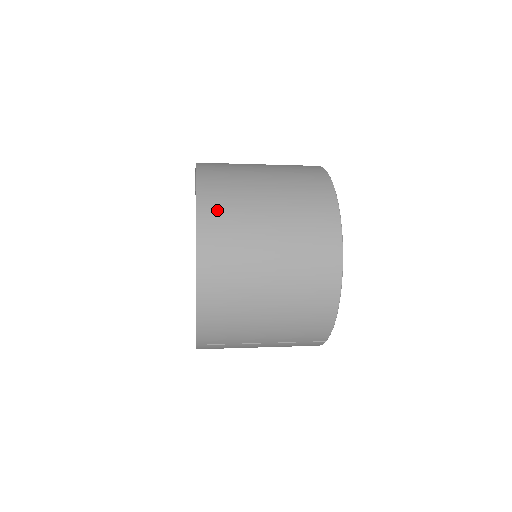
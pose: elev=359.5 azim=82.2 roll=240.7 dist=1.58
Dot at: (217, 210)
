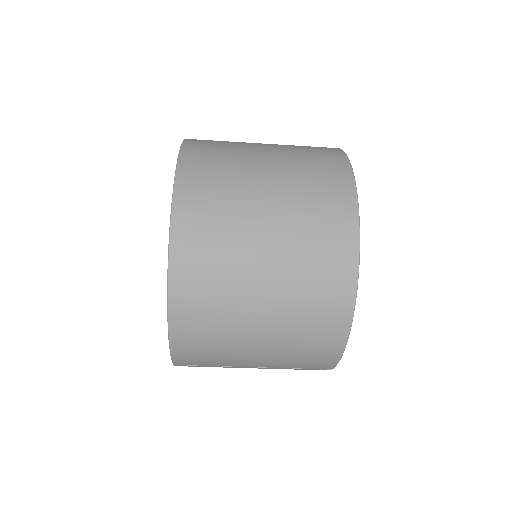
Dot at: (198, 209)
